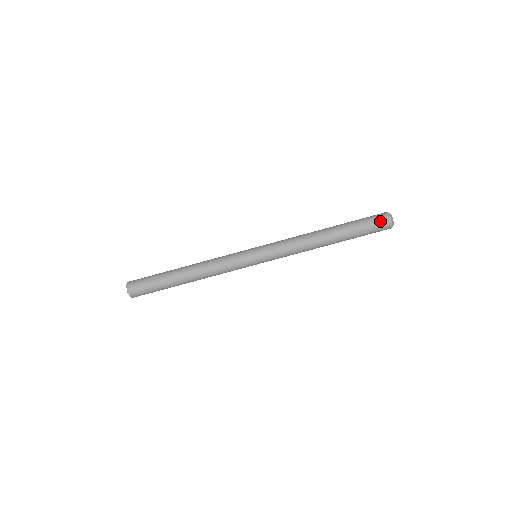
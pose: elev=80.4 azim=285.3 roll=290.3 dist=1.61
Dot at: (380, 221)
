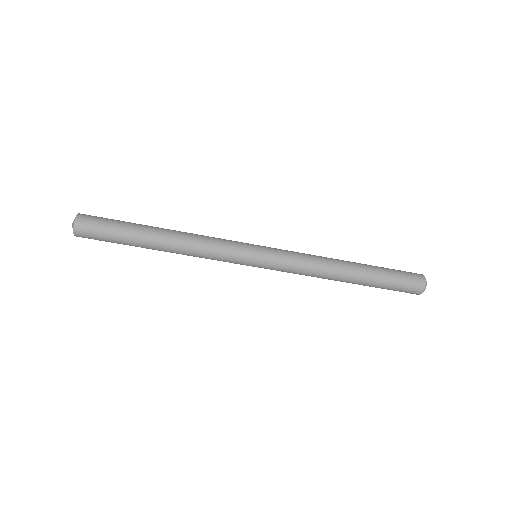
Dot at: (413, 281)
